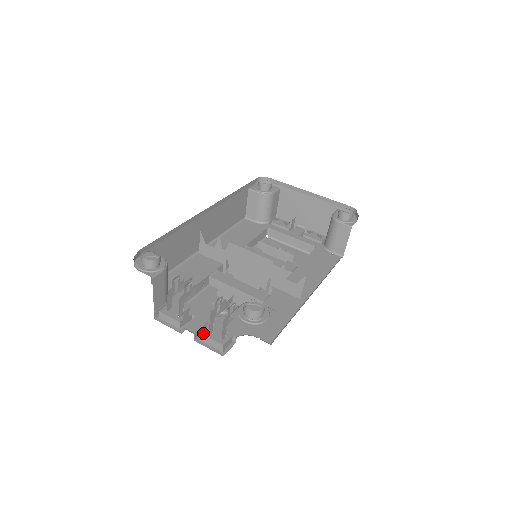
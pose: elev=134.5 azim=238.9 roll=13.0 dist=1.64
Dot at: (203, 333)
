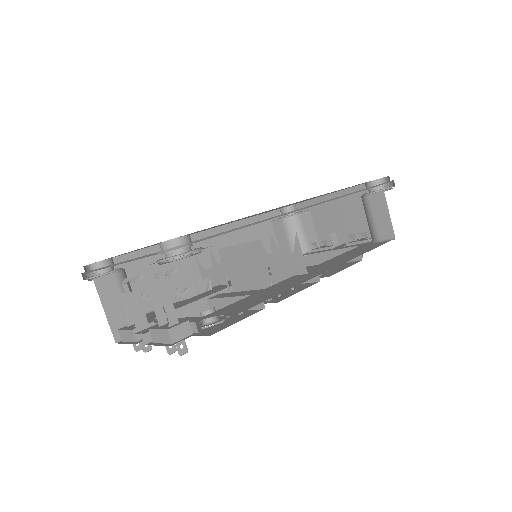
Dot at: (151, 328)
